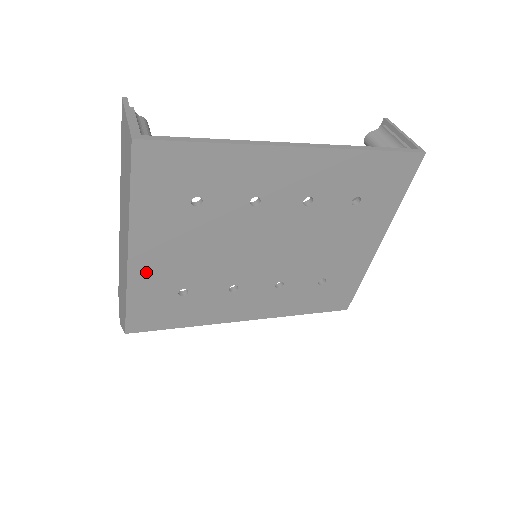
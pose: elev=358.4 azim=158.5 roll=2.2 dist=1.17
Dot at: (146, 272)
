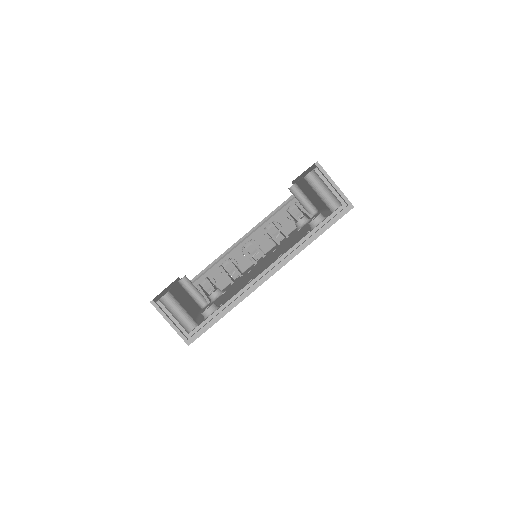
Dot at: occluded
